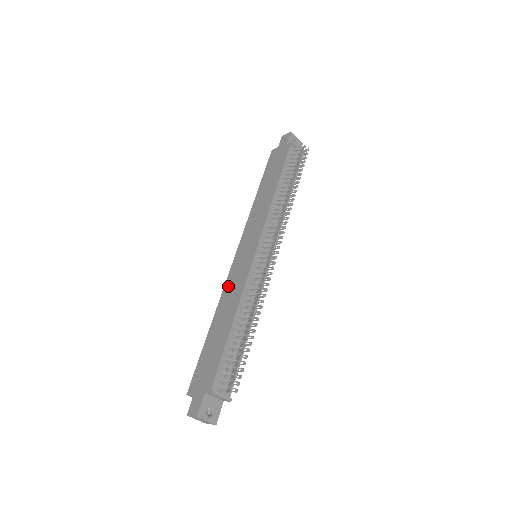
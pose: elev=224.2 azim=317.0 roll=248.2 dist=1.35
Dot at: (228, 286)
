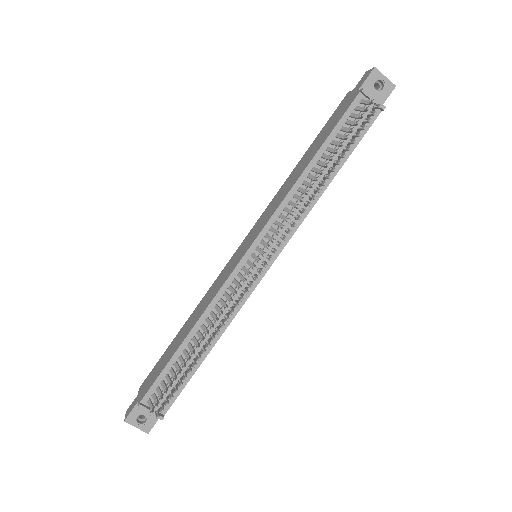
Dot at: (213, 285)
